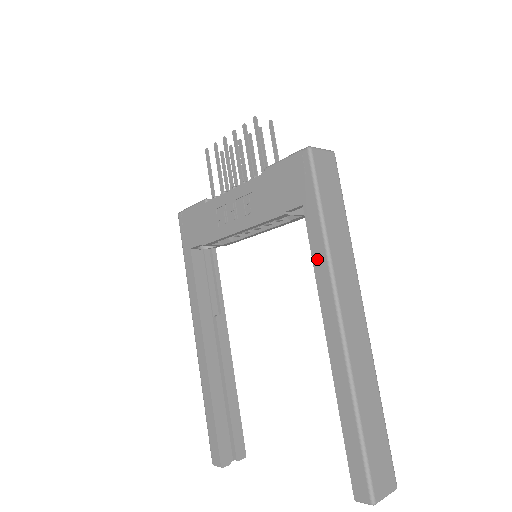
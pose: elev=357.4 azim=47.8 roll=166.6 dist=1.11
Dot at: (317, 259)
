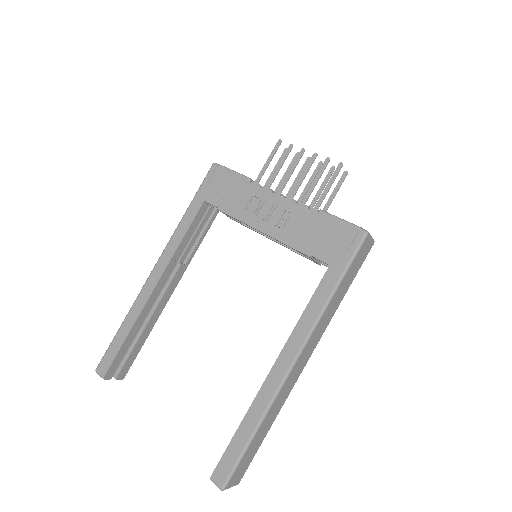
Dot at: (310, 310)
